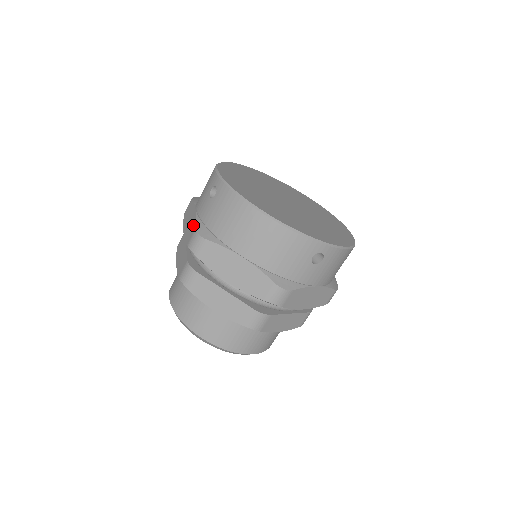
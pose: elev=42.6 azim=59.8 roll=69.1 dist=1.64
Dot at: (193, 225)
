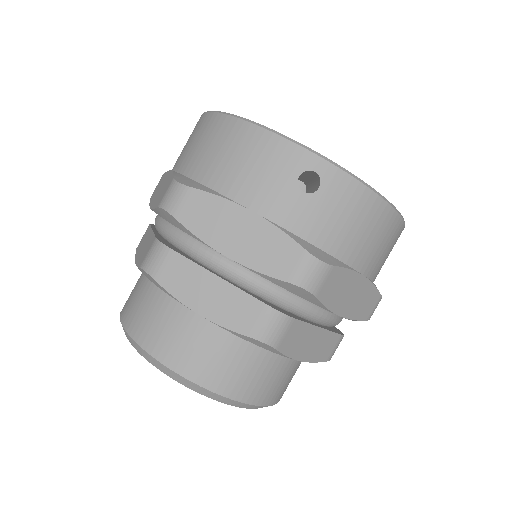
Dot at: (282, 244)
